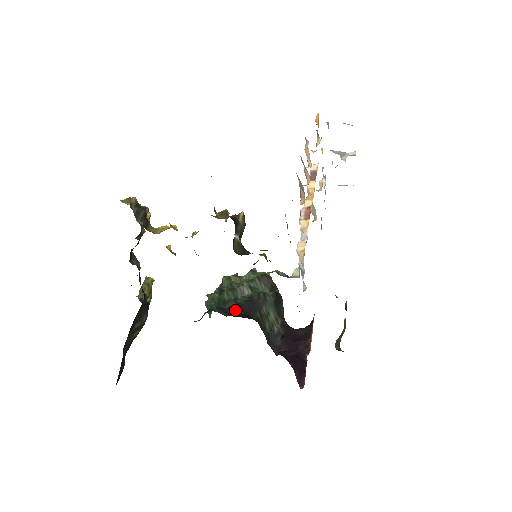
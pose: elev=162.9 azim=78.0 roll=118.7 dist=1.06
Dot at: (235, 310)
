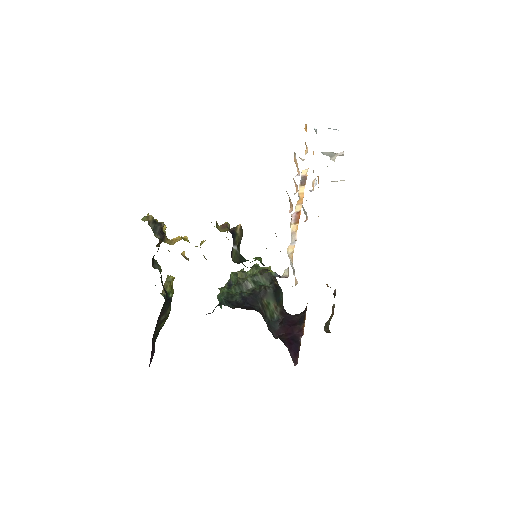
Dot at: (241, 303)
